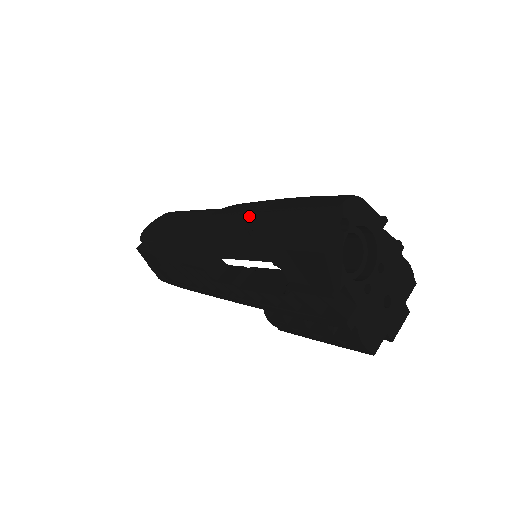
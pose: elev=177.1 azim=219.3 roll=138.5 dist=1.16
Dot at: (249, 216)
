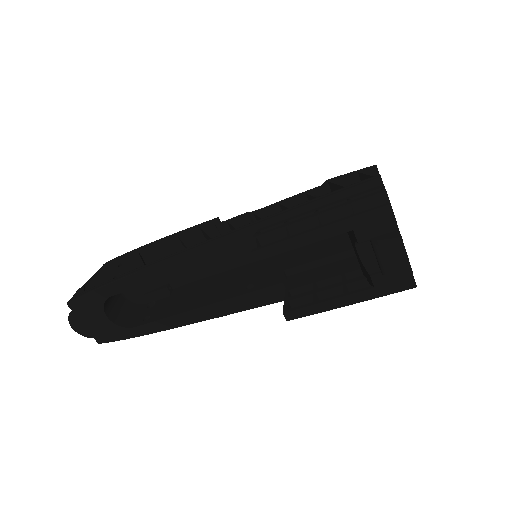
Dot at: occluded
